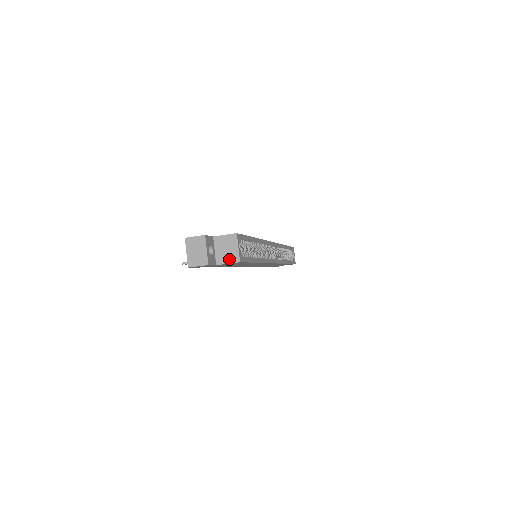
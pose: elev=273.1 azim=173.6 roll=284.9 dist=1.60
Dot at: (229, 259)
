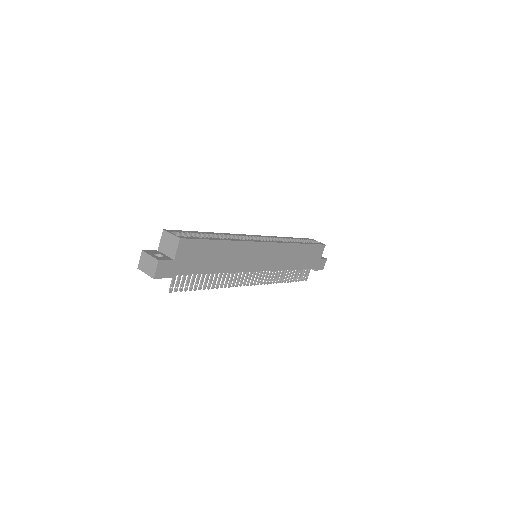
Dot at: (175, 246)
